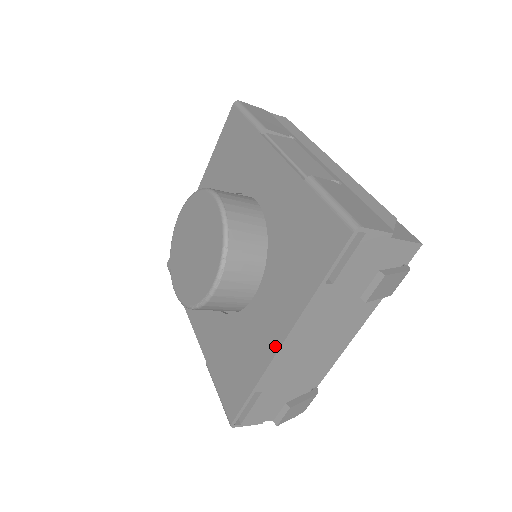
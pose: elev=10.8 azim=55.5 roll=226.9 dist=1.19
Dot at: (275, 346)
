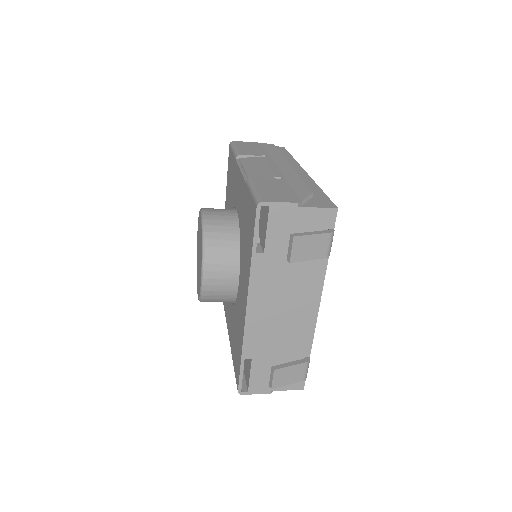
Dot at: (244, 315)
